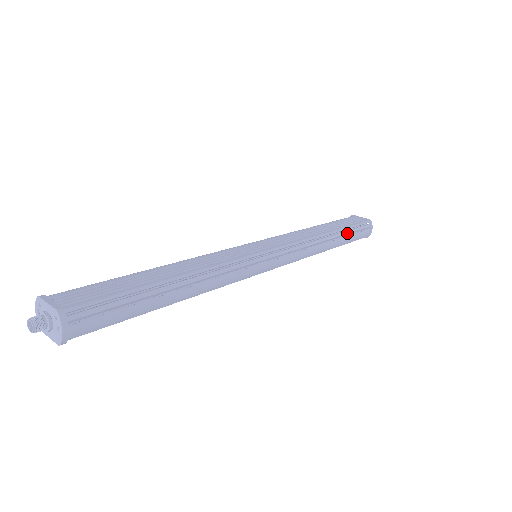
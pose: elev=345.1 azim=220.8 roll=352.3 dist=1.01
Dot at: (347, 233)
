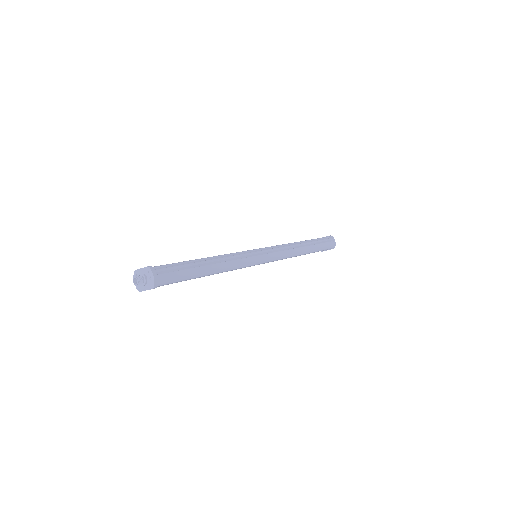
Dot at: (316, 242)
